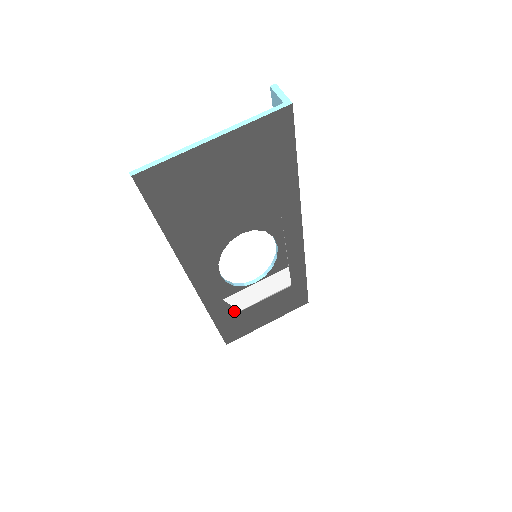
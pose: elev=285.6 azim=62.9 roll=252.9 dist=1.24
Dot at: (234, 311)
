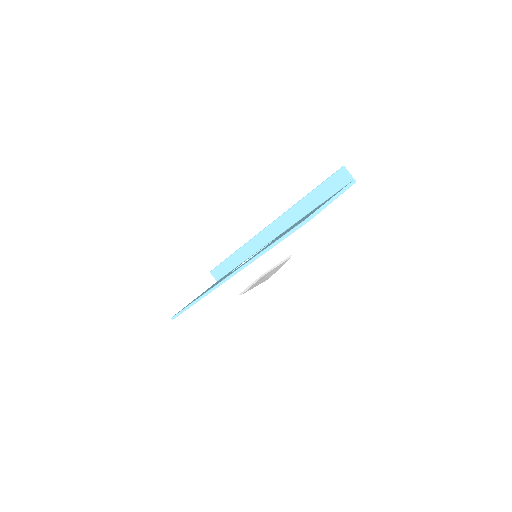
Dot at: occluded
